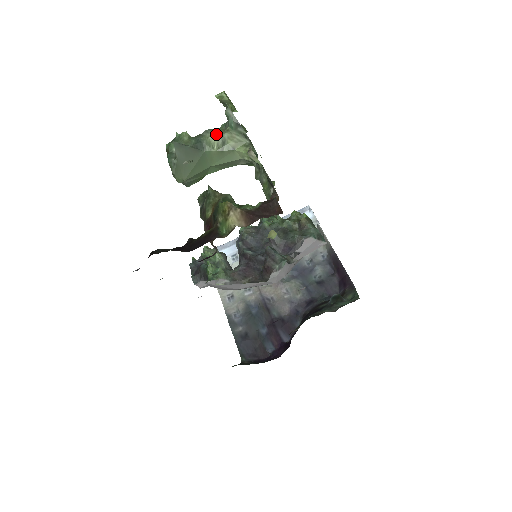
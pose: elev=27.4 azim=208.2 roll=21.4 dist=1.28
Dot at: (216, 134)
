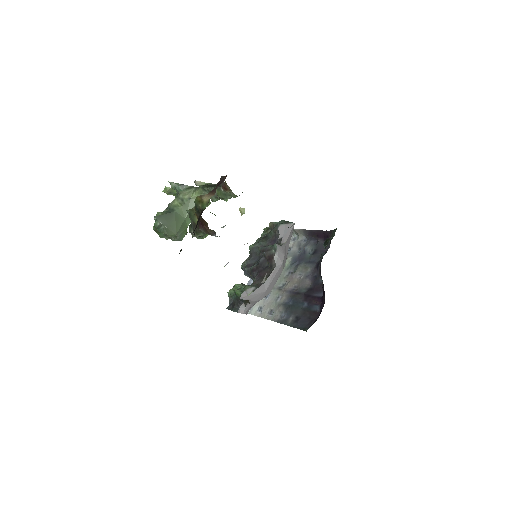
Dot at: (175, 200)
